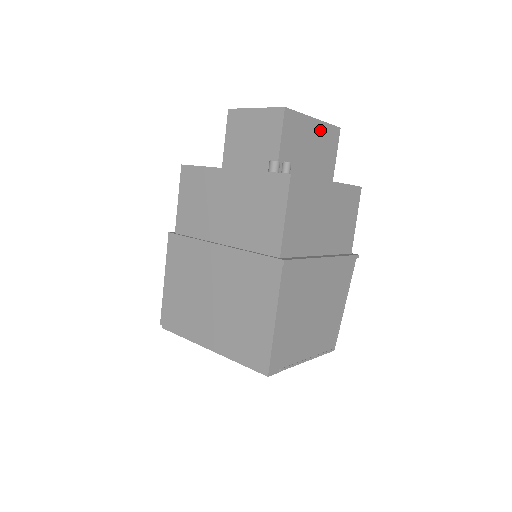
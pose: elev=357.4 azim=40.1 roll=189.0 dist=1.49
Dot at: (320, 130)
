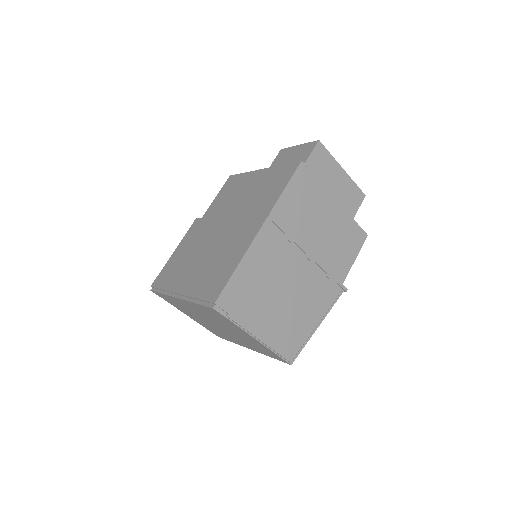
Dot at: (345, 181)
